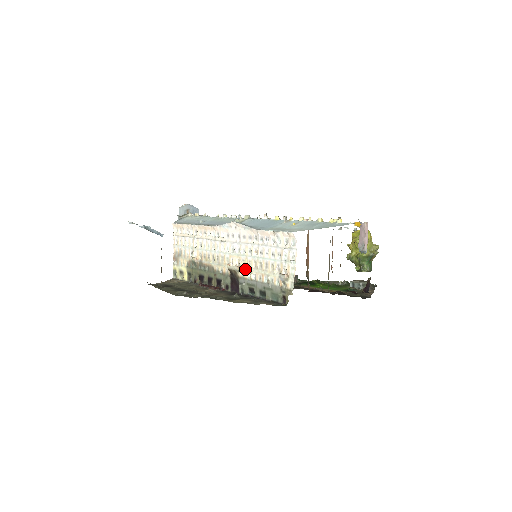
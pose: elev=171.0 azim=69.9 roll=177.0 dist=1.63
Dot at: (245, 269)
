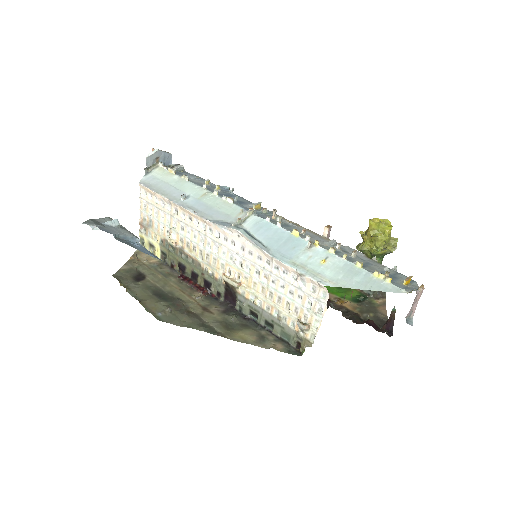
Dot at: (248, 289)
